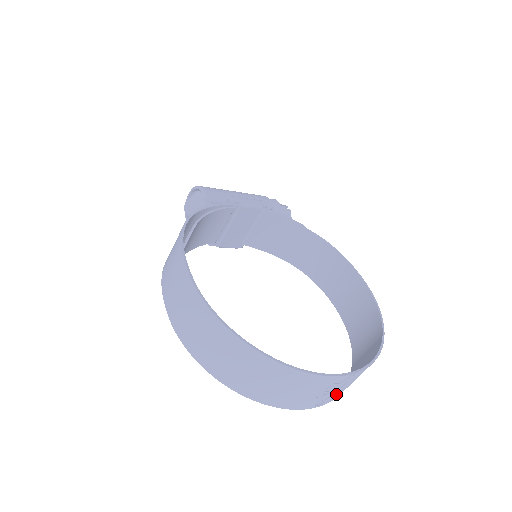
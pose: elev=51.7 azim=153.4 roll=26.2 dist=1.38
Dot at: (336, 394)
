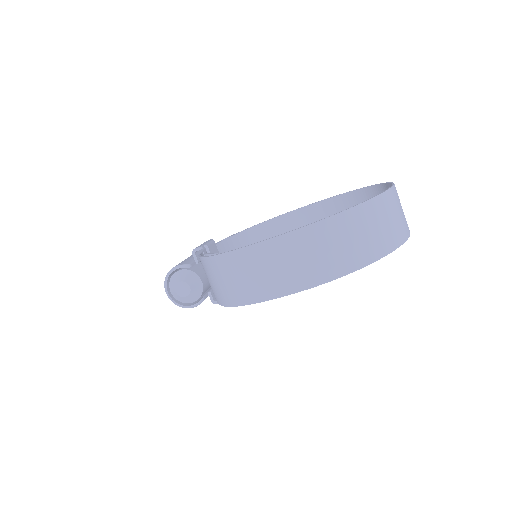
Dot at: occluded
